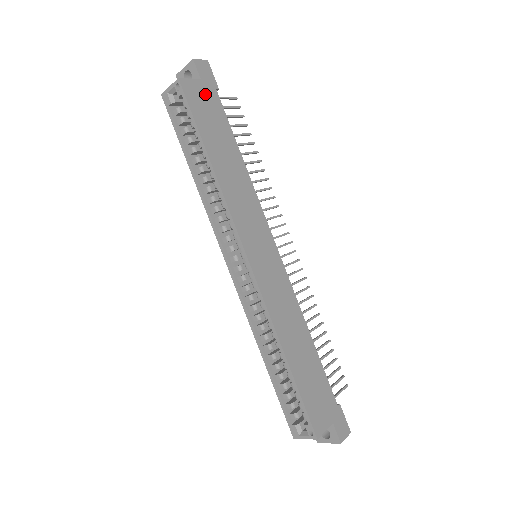
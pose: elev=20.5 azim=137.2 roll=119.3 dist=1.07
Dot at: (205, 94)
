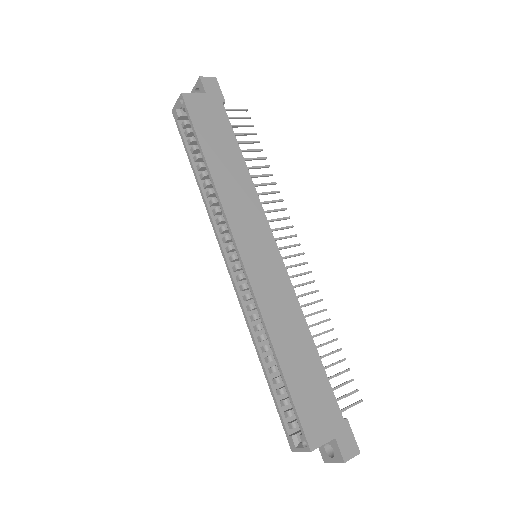
Dot at: (209, 106)
